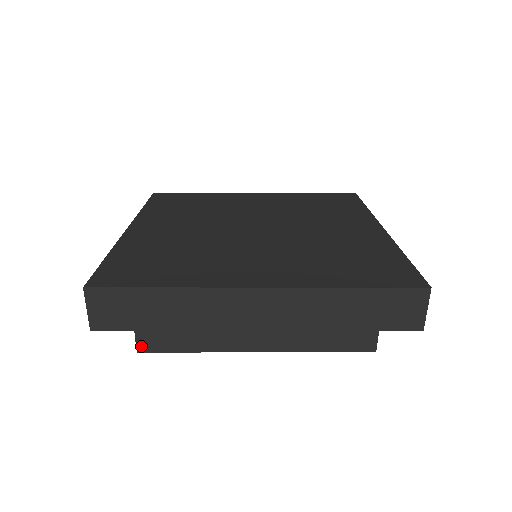
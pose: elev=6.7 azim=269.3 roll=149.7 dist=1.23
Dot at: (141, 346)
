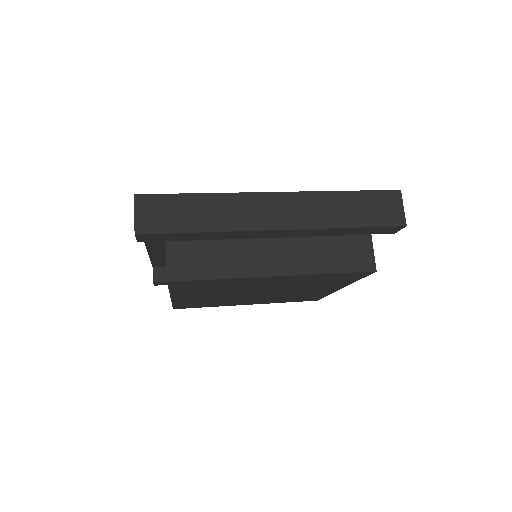
Dot at: (171, 275)
